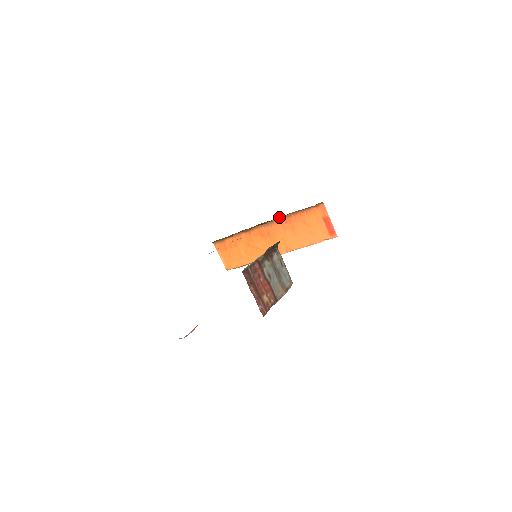
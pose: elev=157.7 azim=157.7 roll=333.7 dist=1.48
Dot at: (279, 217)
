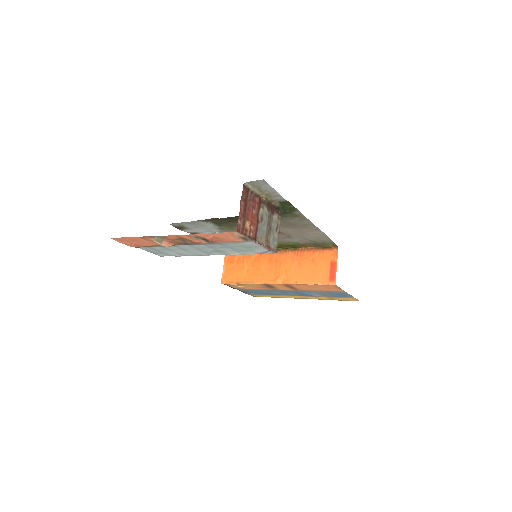
Dot at: (294, 247)
